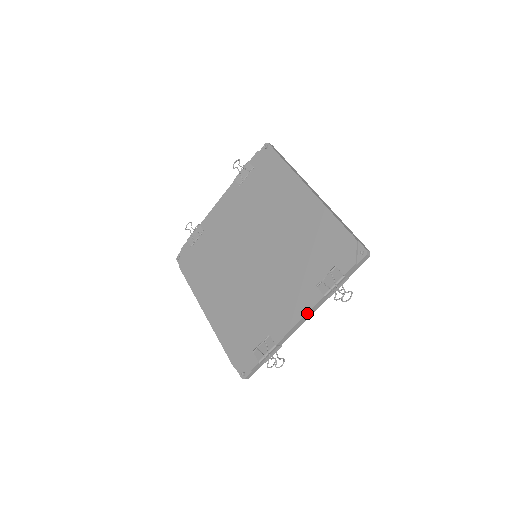
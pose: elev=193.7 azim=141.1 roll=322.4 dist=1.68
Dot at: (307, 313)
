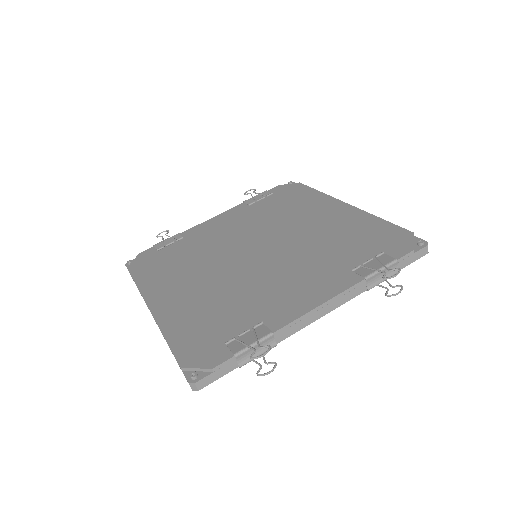
Dot at: (334, 297)
